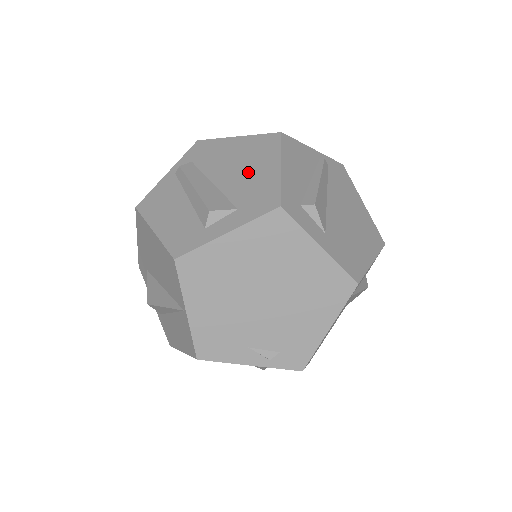
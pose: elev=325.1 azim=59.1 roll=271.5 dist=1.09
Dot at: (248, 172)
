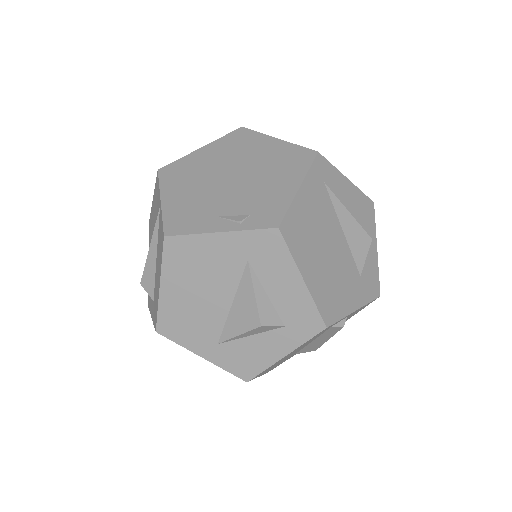
Dot at: occluded
